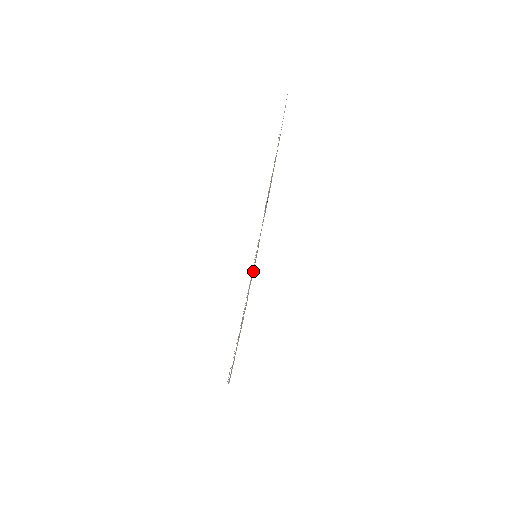
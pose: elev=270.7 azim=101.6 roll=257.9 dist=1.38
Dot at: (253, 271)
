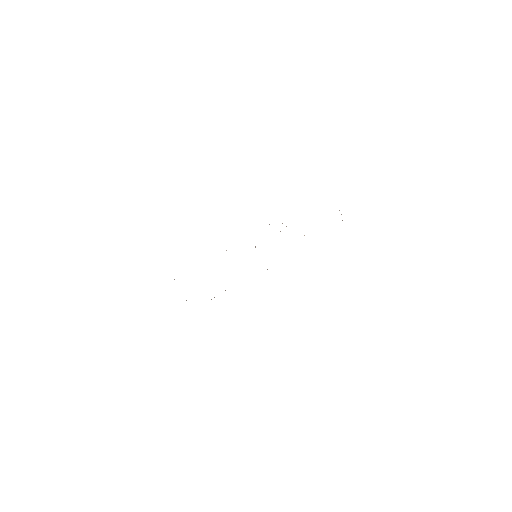
Dot at: occluded
